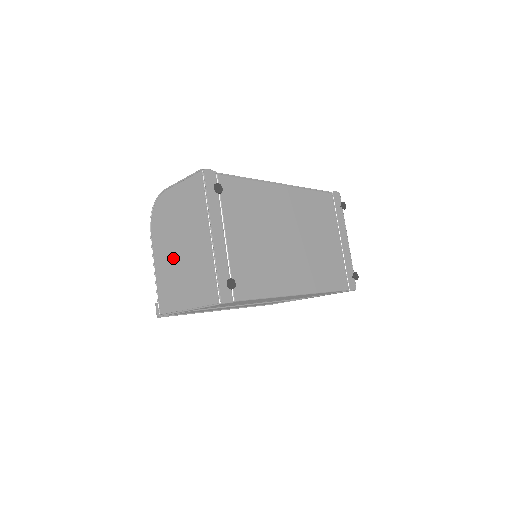
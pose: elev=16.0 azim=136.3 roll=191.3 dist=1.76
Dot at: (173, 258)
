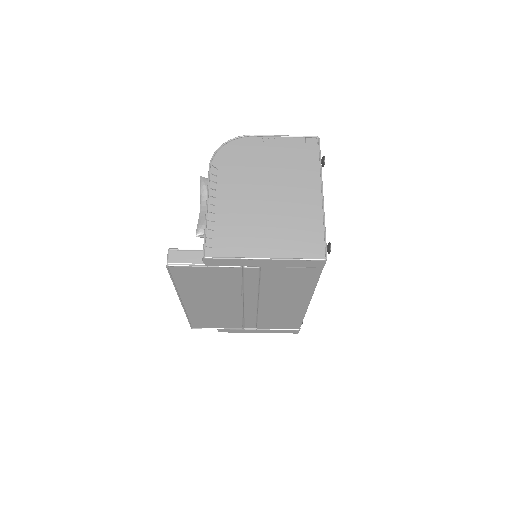
Dot at: (250, 201)
